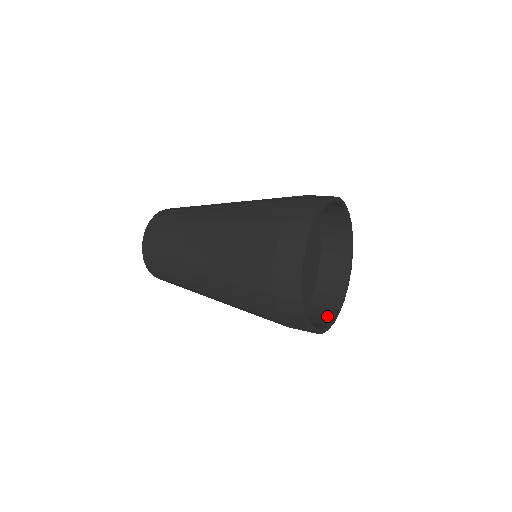
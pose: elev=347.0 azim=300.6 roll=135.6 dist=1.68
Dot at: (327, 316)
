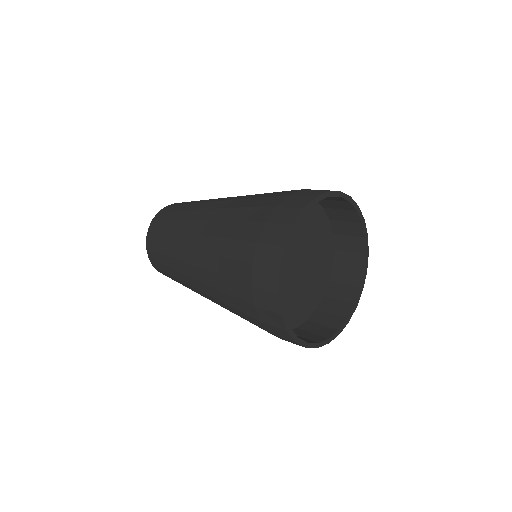
Dot at: occluded
